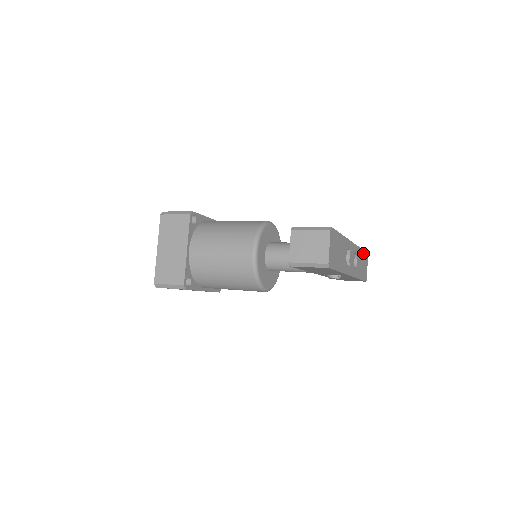
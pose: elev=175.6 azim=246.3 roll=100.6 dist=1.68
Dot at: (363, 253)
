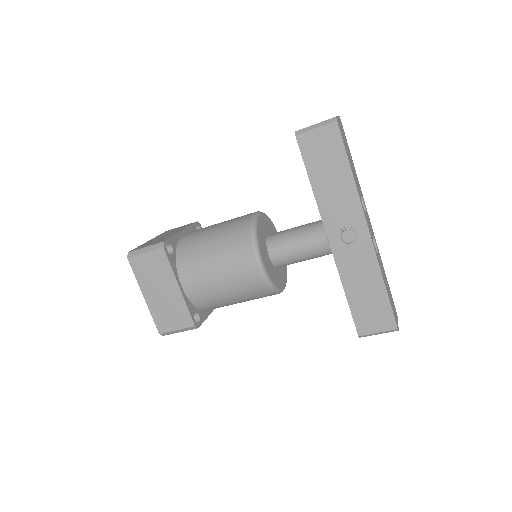
Dot at: (388, 286)
